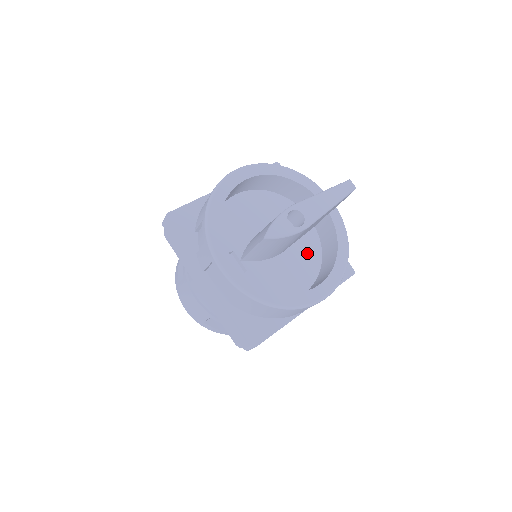
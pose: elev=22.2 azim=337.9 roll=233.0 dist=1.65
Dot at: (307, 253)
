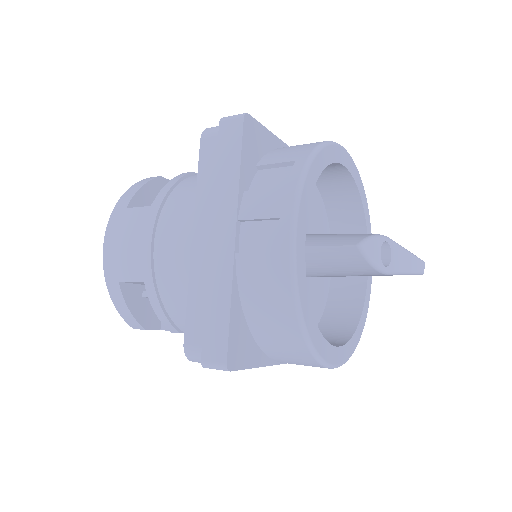
Dot at: (316, 299)
